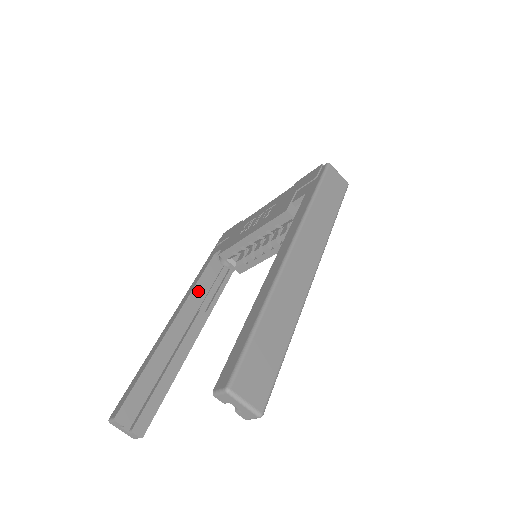
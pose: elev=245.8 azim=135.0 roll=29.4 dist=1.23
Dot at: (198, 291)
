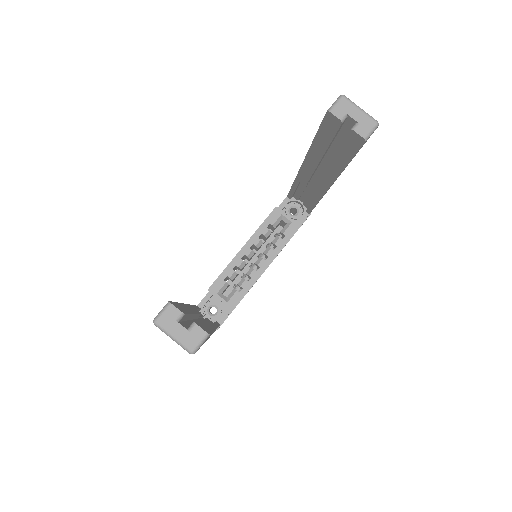
Dot at: occluded
